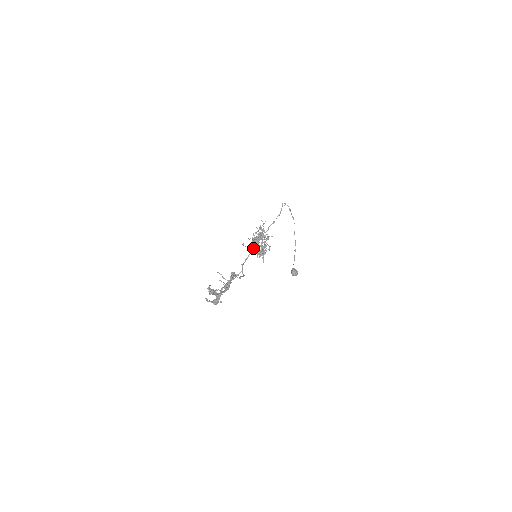
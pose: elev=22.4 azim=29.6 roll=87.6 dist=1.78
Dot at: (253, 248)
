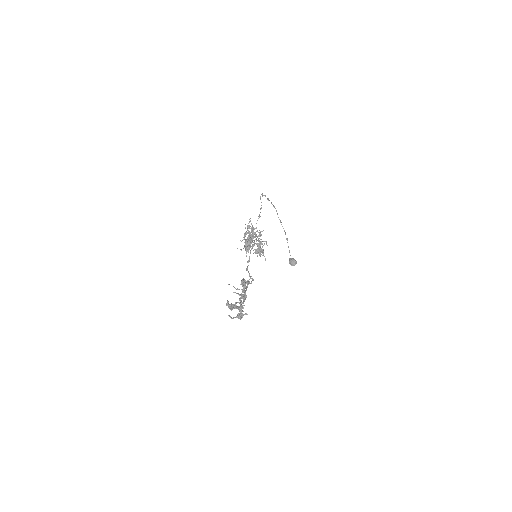
Dot at: (251, 249)
